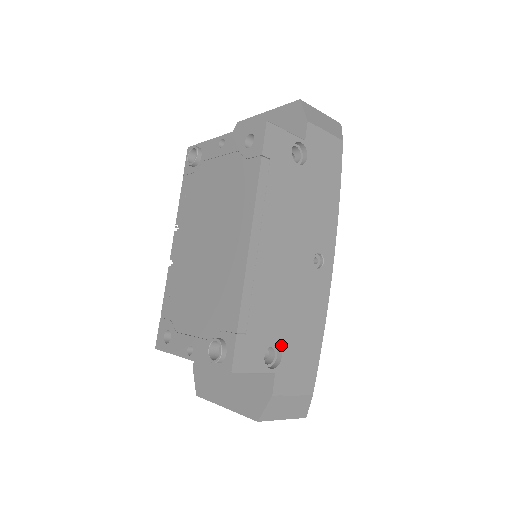
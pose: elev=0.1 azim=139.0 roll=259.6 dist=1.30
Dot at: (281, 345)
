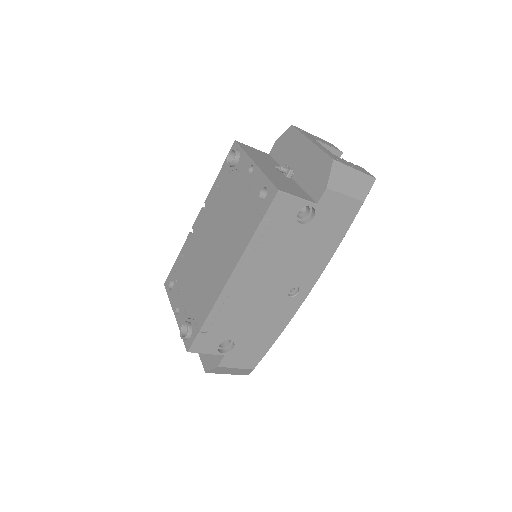
Dot at: (236, 341)
